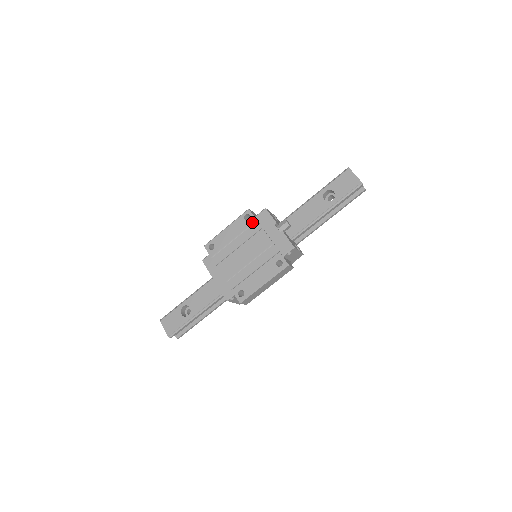
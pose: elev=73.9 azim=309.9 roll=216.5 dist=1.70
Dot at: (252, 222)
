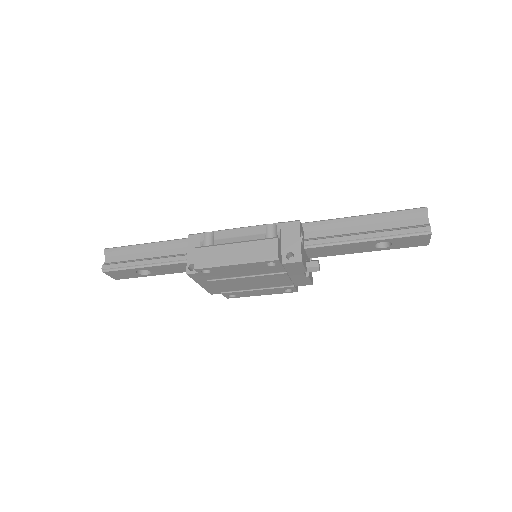
Dot at: (276, 268)
